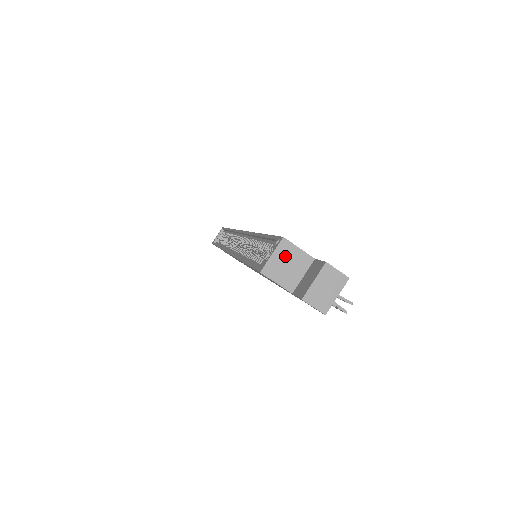
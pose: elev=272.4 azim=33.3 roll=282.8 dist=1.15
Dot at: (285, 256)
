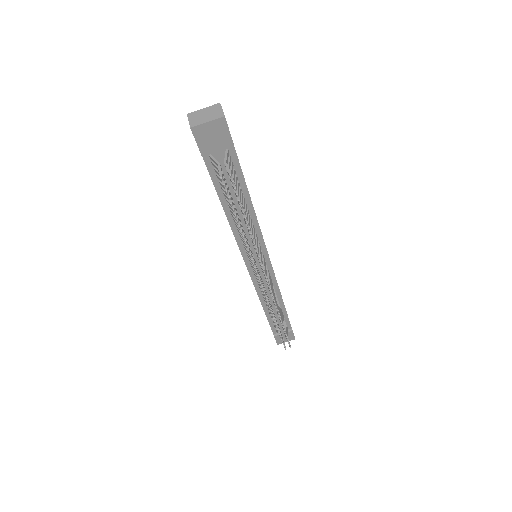
Dot at: occluded
